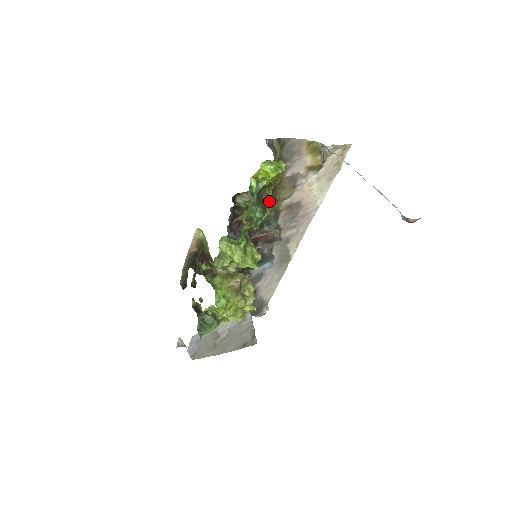
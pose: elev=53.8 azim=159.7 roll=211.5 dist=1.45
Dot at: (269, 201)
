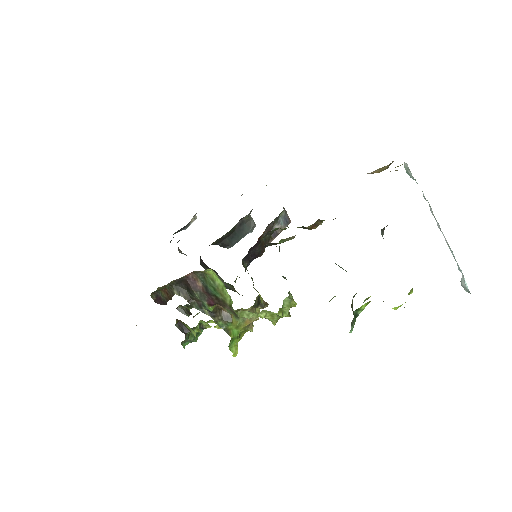
Dot at: occluded
